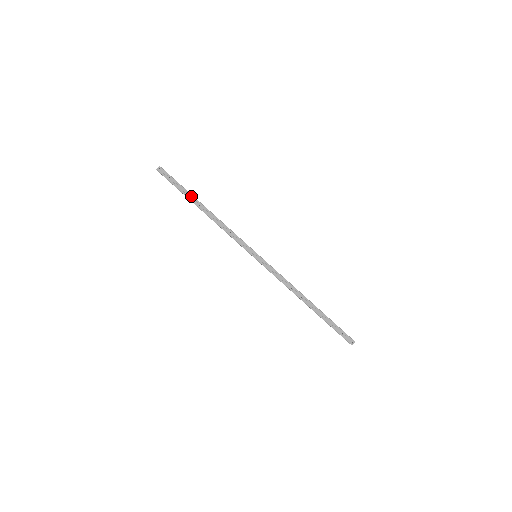
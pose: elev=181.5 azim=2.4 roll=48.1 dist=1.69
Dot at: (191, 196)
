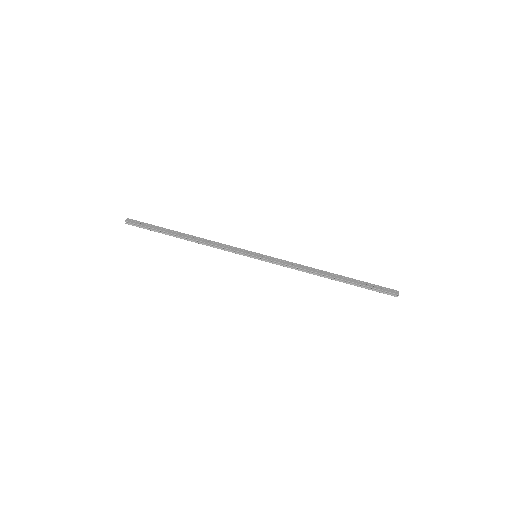
Dot at: (168, 230)
